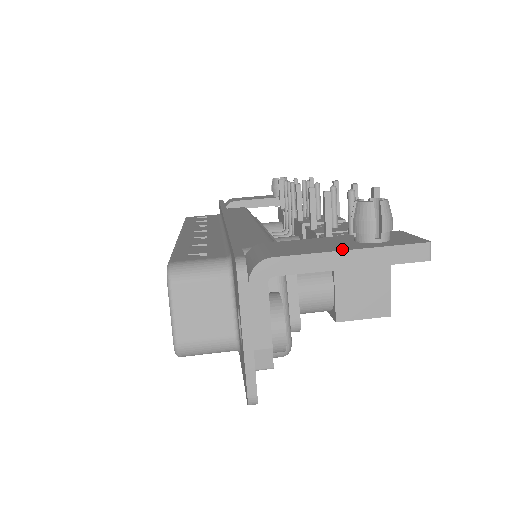
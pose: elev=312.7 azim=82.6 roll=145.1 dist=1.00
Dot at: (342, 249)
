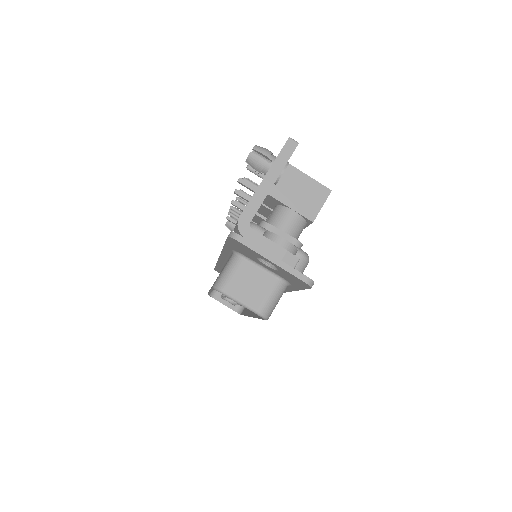
Dot at: (261, 182)
